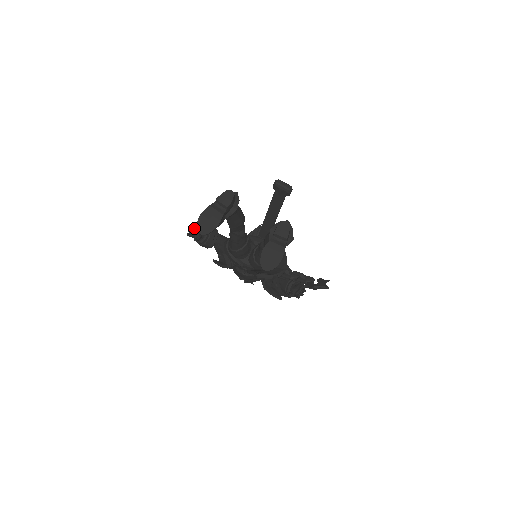
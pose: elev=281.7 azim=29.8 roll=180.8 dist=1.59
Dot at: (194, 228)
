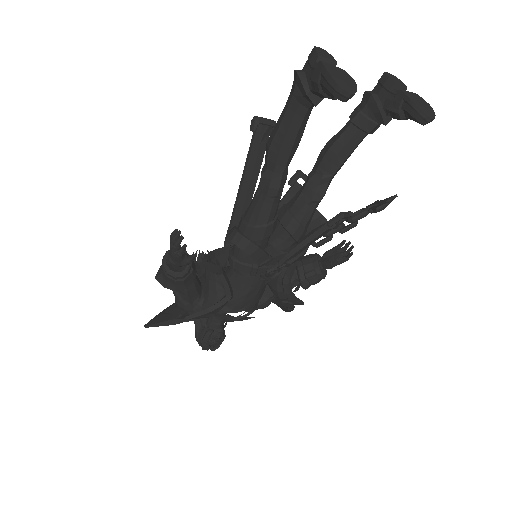
Dot at: occluded
